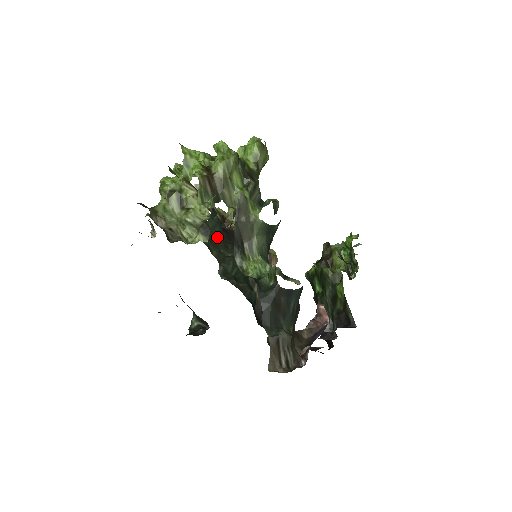
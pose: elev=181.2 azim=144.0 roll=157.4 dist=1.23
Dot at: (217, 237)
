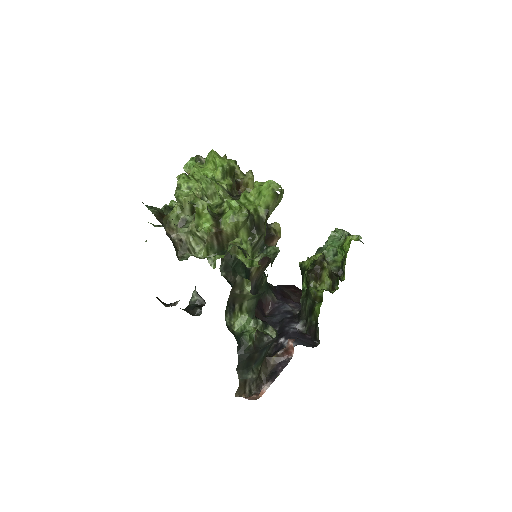
Dot at: occluded
